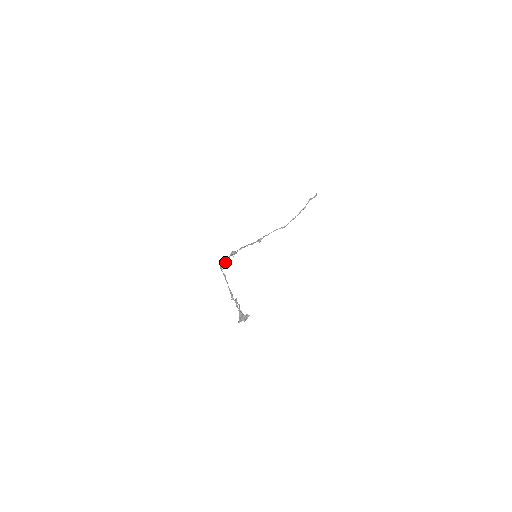
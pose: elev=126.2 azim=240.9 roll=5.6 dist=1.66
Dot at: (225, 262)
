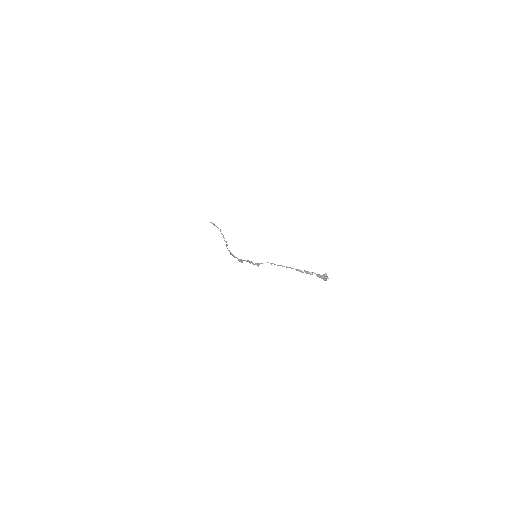
Dot at: occluded
